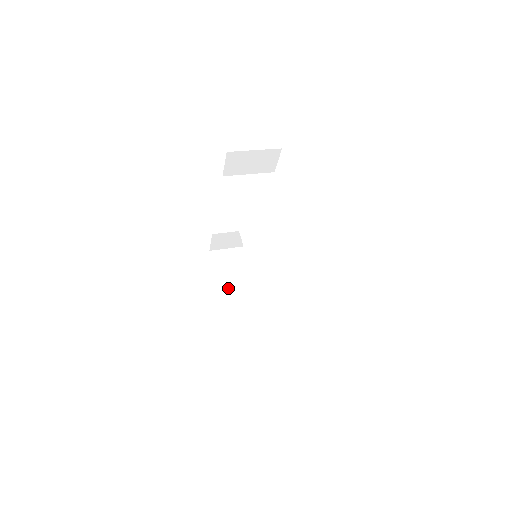
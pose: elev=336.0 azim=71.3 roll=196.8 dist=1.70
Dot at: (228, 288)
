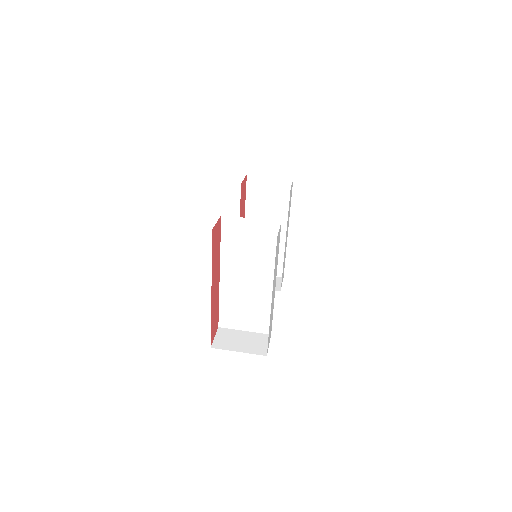
Dot at: occluded
